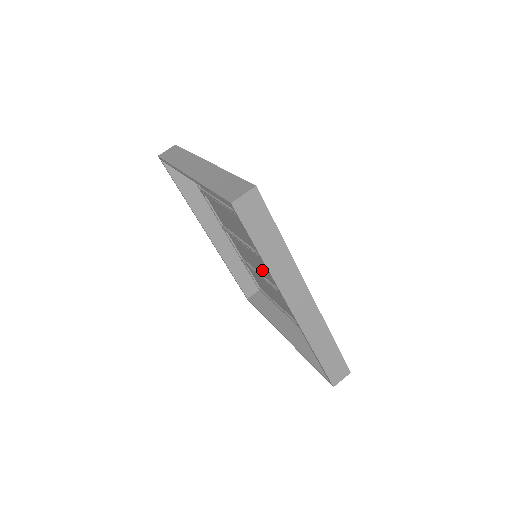
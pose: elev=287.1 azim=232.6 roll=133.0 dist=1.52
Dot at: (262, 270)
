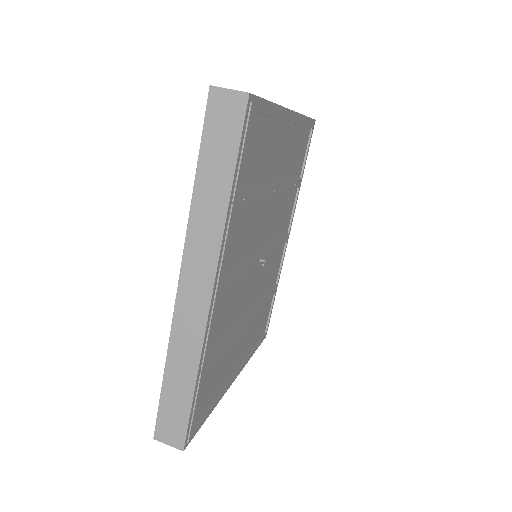
Dot at: (259, 289)
